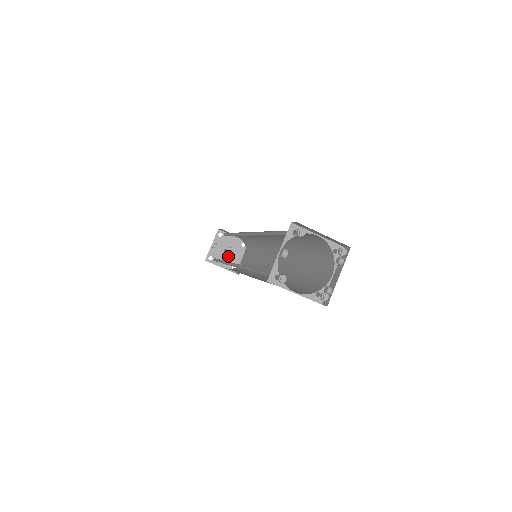
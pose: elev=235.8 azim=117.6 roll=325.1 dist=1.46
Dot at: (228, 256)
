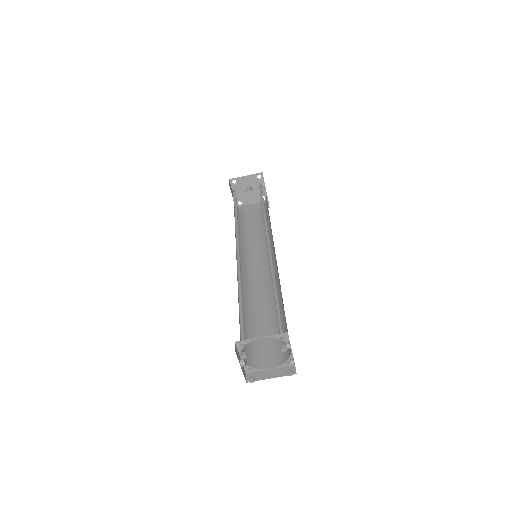
Dot at: (252, 193)
